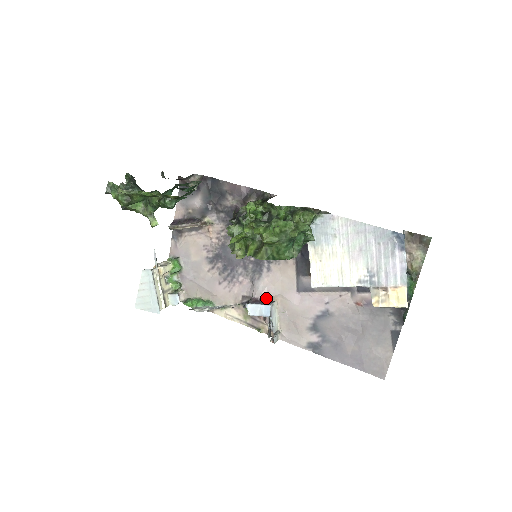
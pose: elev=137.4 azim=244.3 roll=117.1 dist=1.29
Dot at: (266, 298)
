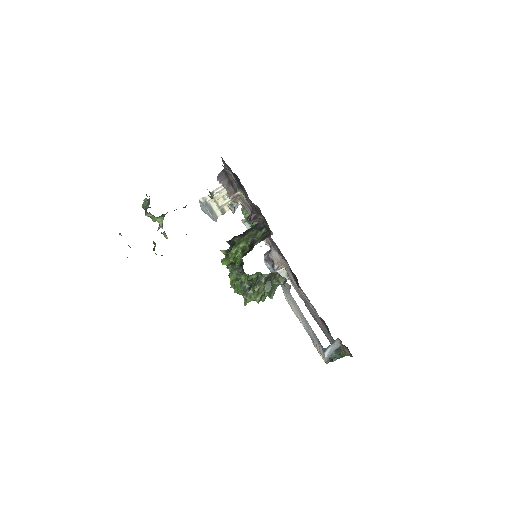
Dot at: (275, 264)
